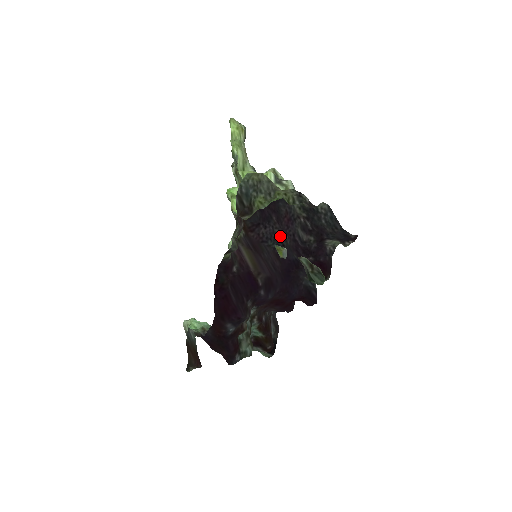
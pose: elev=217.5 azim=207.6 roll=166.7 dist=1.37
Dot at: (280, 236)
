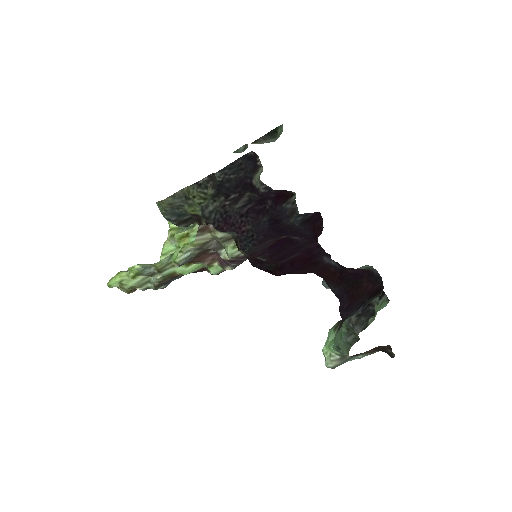
Dot at: (242, 239)
